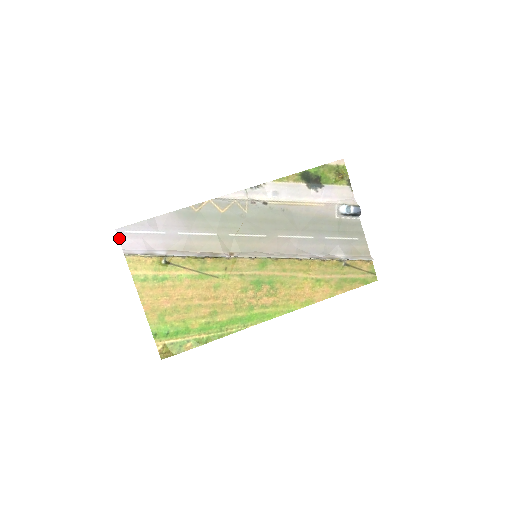
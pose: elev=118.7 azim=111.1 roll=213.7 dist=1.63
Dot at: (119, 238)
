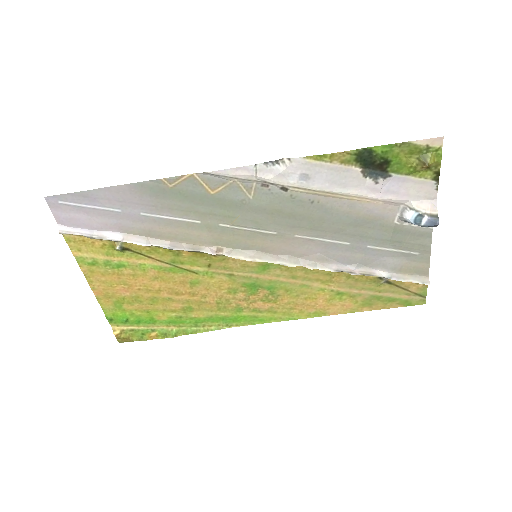
Dot at: (51, 209)
